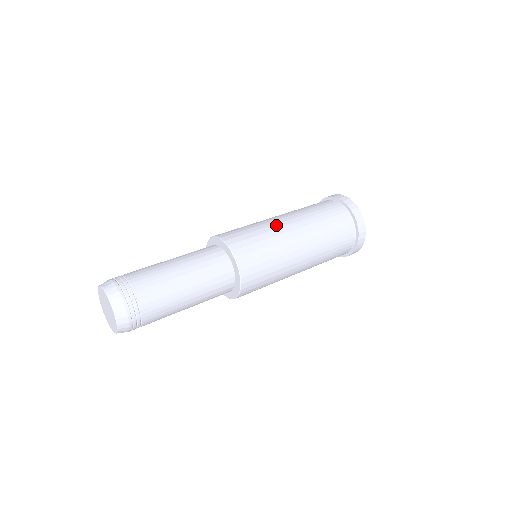
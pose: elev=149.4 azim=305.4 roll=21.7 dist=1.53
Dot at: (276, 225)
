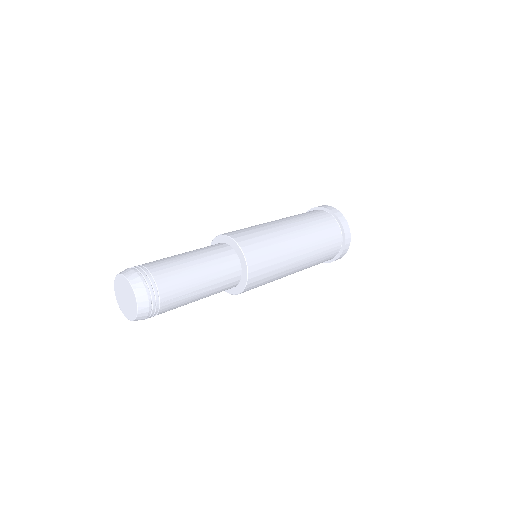
Dot at: occluded
